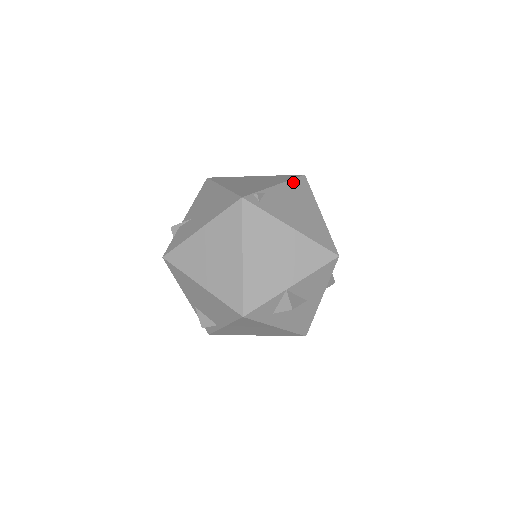
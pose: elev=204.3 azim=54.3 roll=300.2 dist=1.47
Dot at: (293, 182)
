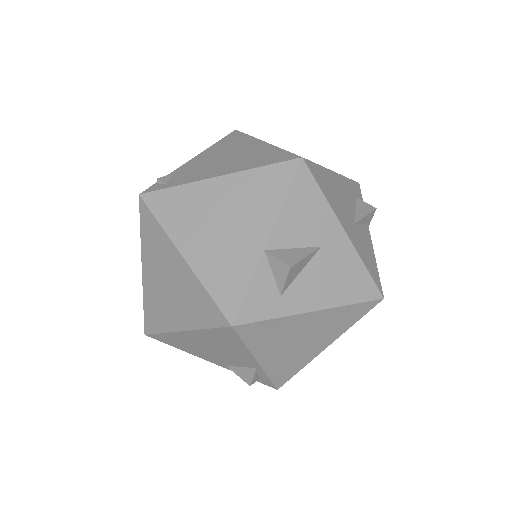
Dot at: (218, 144)
